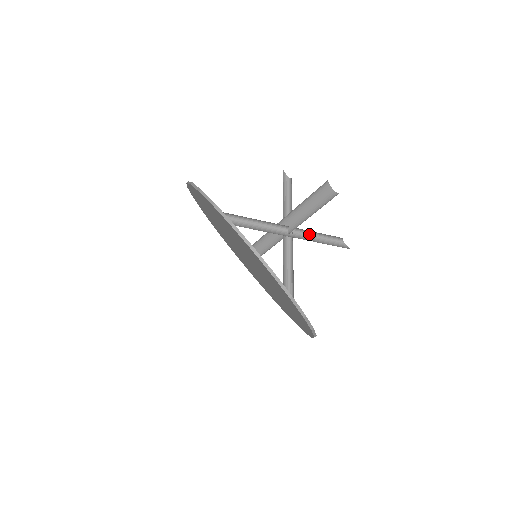
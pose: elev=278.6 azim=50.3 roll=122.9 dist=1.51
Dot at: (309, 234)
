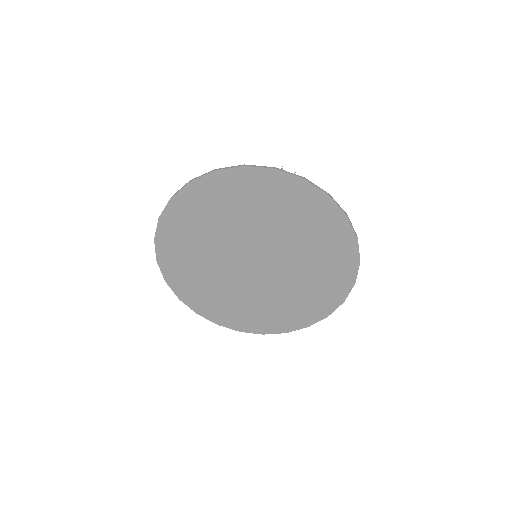
Dot at: occluded
